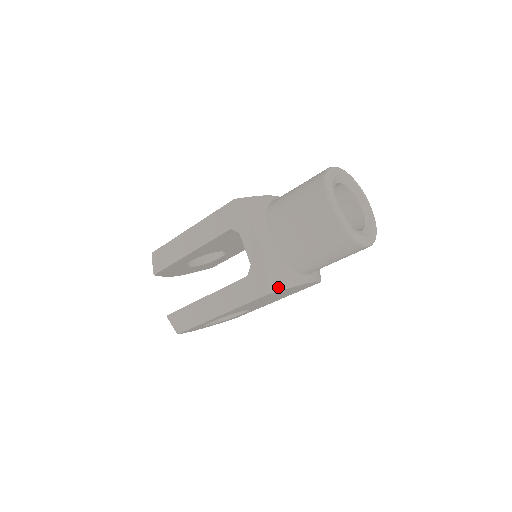
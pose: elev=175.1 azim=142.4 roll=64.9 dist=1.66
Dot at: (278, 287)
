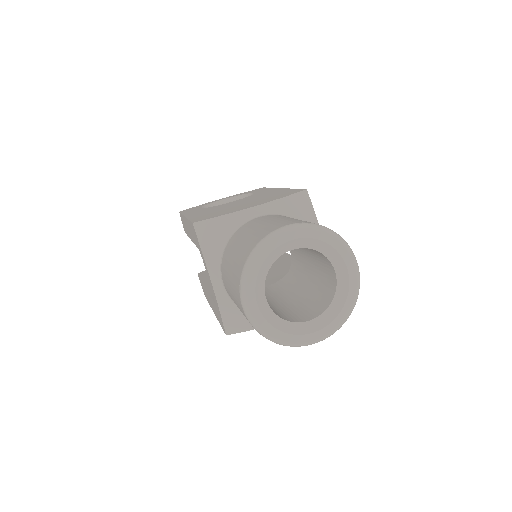
Dot at: (238, 329)
